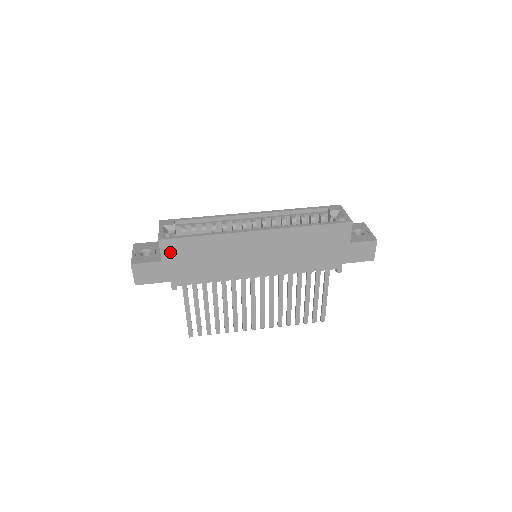
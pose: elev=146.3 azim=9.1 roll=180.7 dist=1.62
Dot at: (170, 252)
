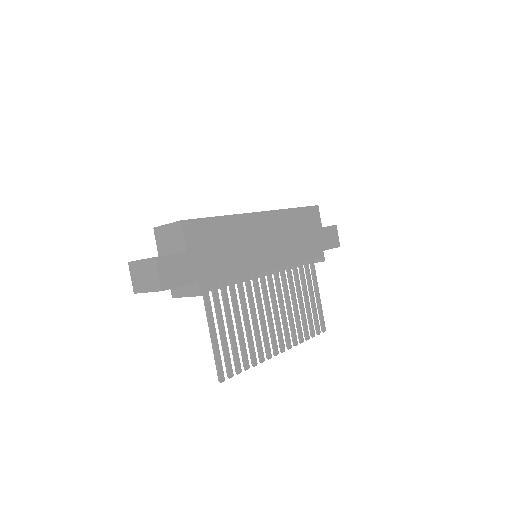
Dot at: (193, 238)
